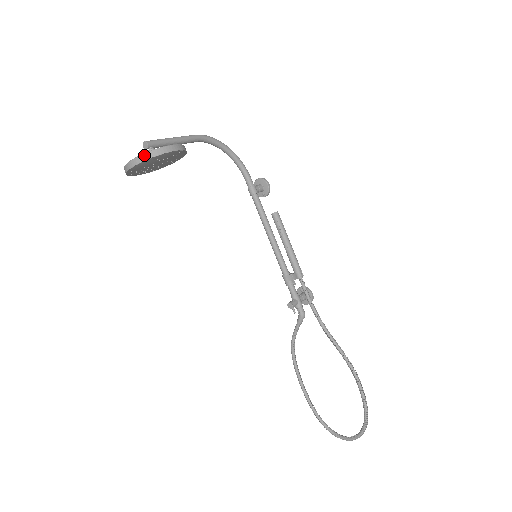
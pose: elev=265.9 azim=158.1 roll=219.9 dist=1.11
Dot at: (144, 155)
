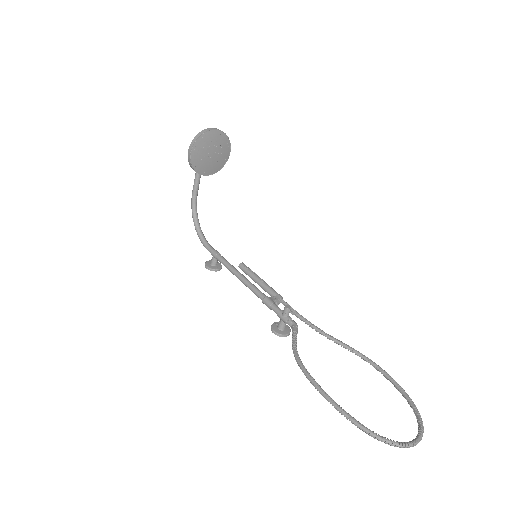
Dot at: occluded
